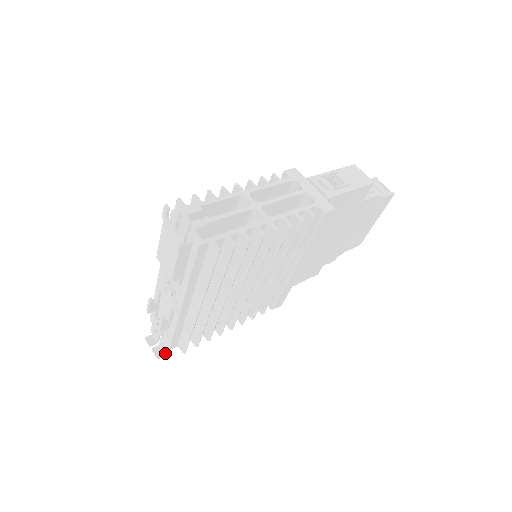
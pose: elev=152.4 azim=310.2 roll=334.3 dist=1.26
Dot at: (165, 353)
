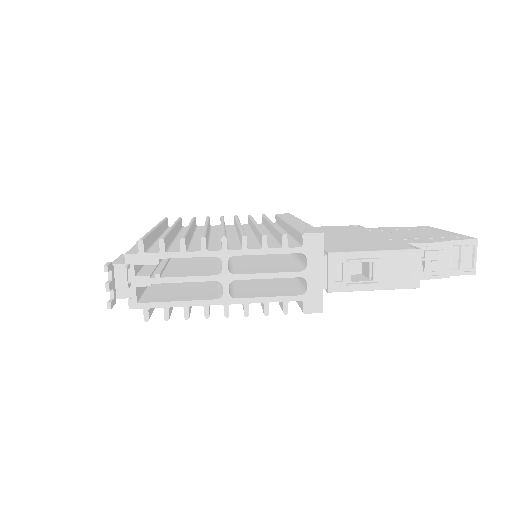
Dot at: occluded
